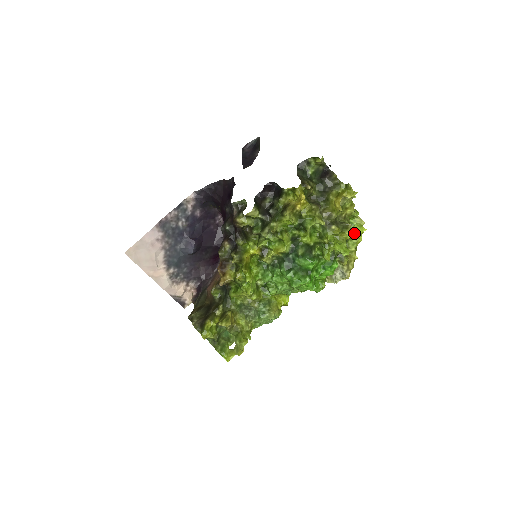
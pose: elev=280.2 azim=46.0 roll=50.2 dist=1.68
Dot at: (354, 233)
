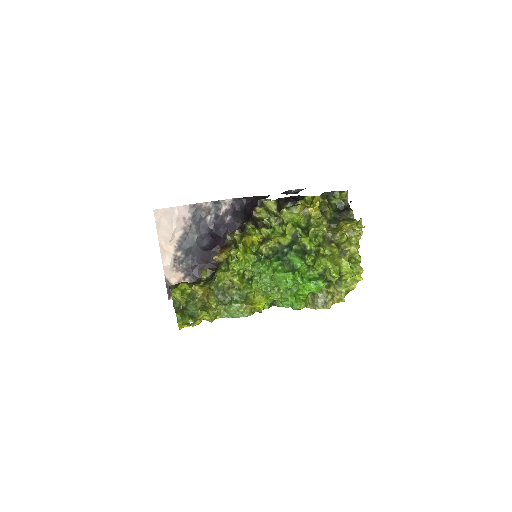
Dot at: (350, 269)
